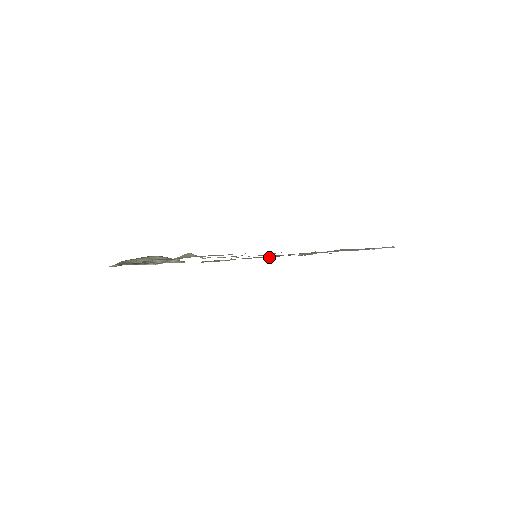
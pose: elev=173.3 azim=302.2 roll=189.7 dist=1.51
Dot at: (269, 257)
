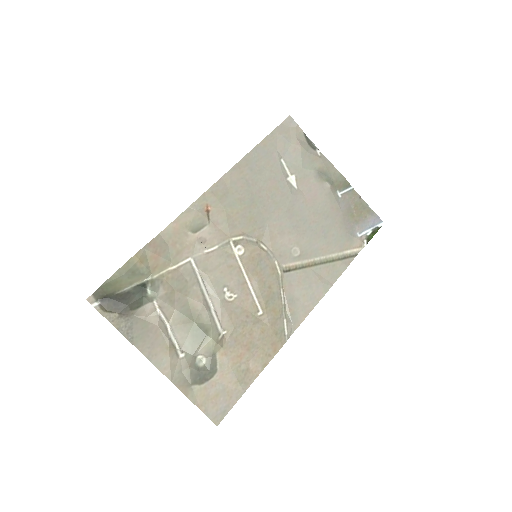
Dot at: (264, 234)
